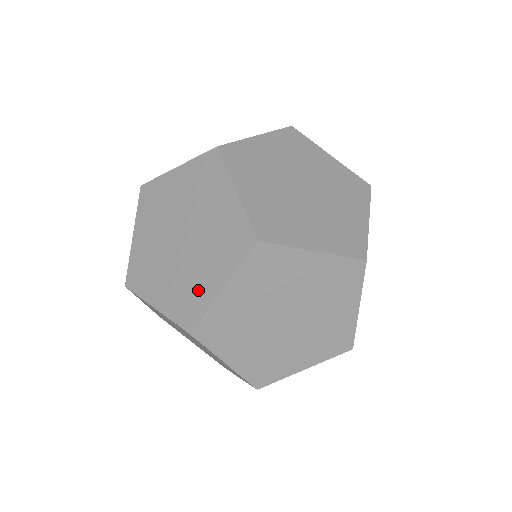
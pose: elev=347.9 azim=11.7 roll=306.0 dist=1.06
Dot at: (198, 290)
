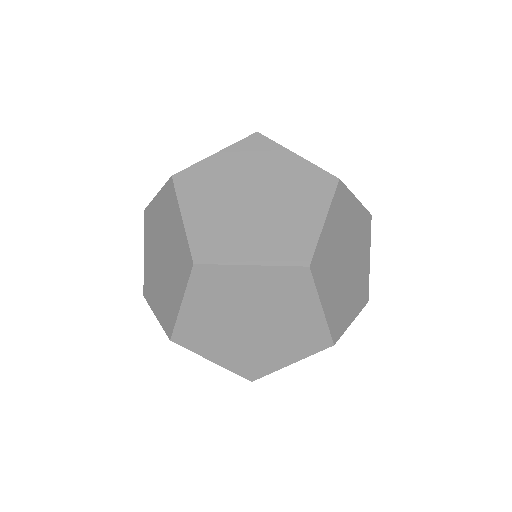
Dot at: (231, 245)
